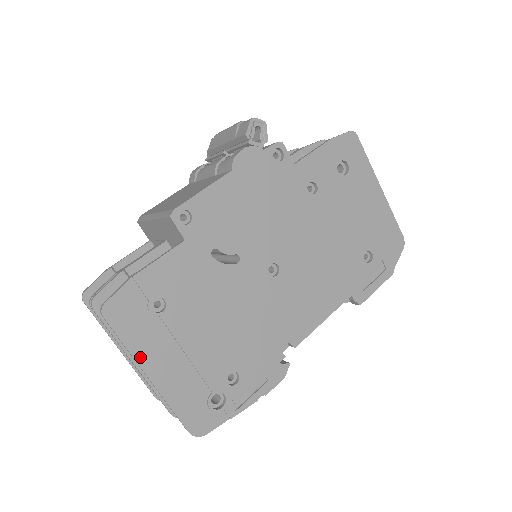
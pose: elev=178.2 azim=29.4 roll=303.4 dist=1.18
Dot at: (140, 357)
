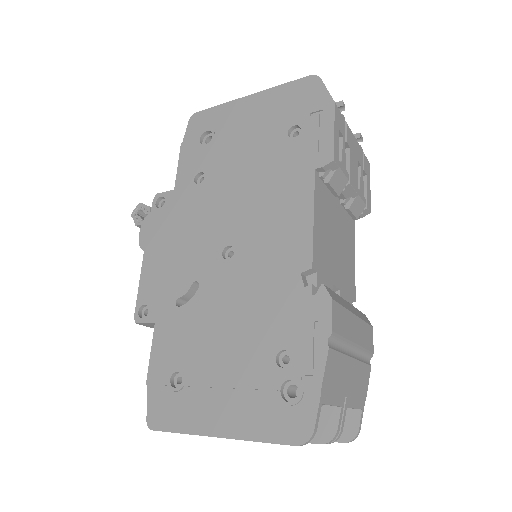
Dot at: (198, 429)
